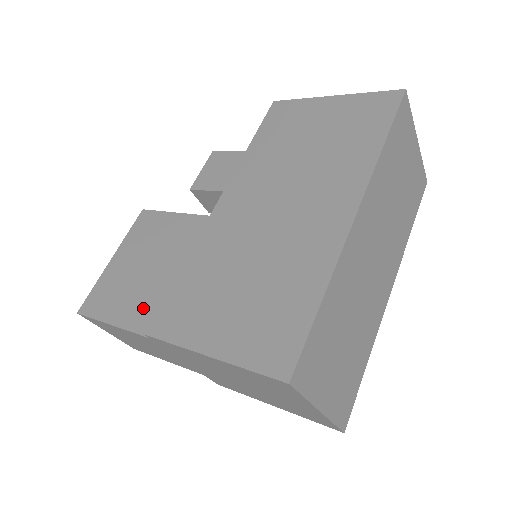
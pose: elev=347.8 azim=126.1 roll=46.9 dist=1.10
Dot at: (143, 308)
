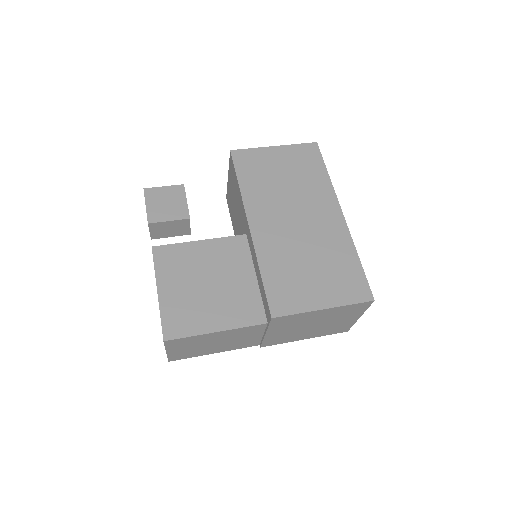
Dot at: (228, 312)
